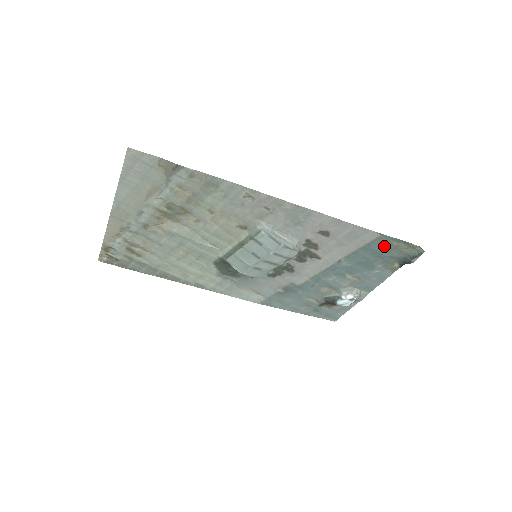
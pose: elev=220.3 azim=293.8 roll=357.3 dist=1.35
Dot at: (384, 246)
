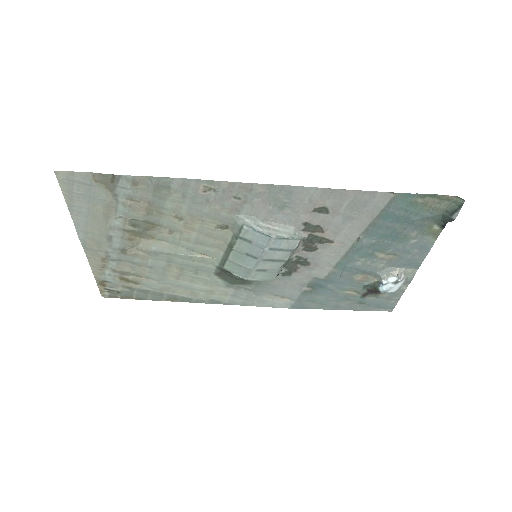
Dot at: (406, 207)
